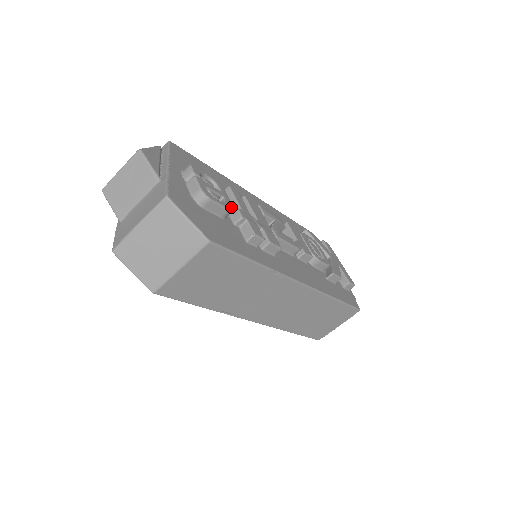
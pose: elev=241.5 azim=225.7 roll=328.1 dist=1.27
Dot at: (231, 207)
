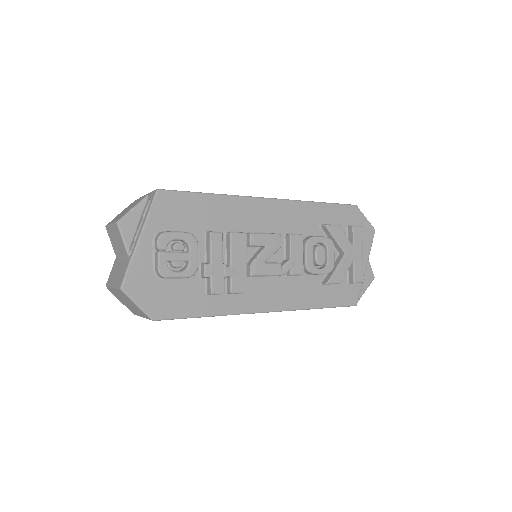
Dot at: (193, 271)
